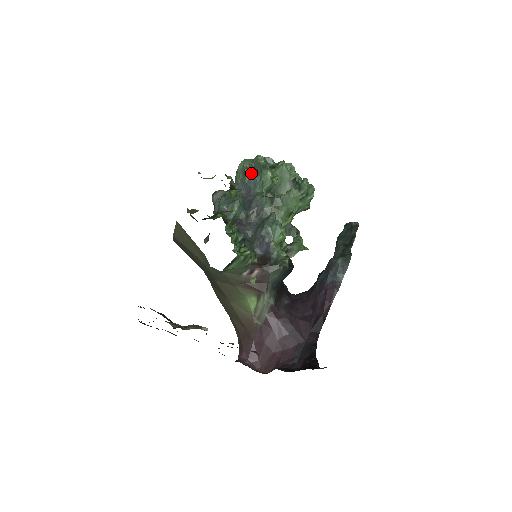
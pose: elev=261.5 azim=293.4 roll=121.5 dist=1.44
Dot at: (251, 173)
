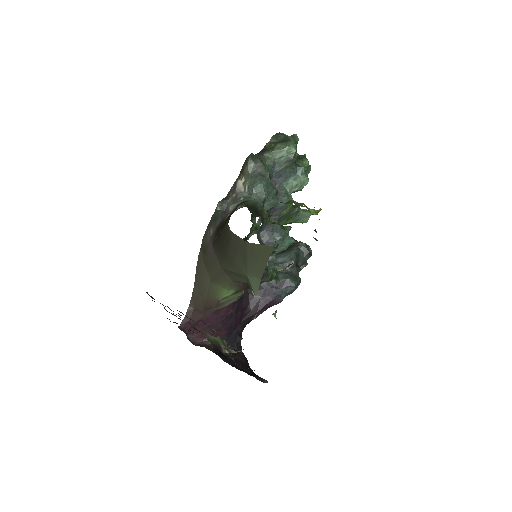
Dot at: (292, 165)
